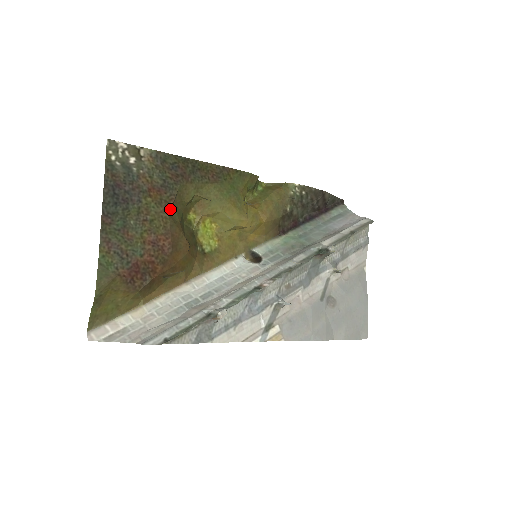
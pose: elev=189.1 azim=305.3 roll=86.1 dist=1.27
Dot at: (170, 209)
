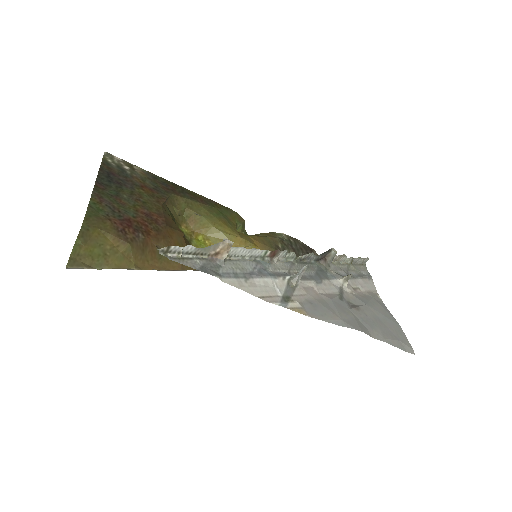
Dot at: (162, 203)
